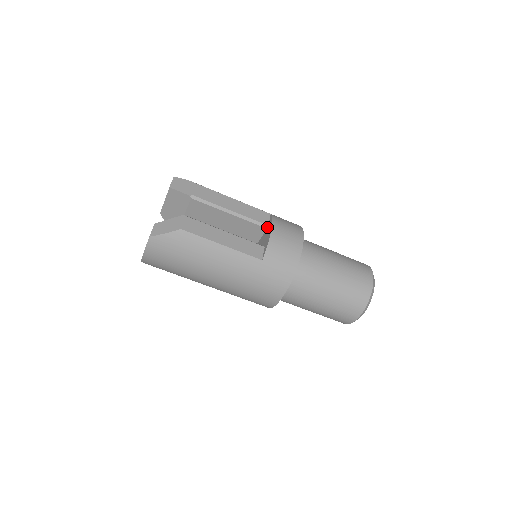
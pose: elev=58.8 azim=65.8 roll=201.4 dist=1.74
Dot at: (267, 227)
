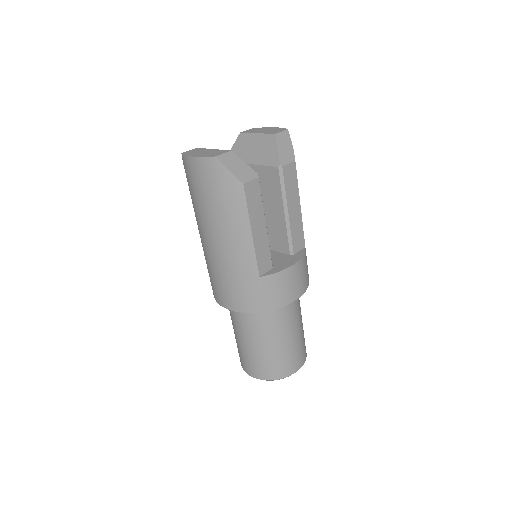
Dot at: (292, 254)
